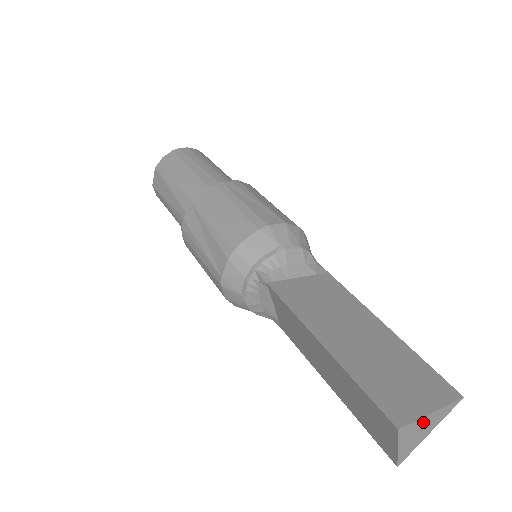
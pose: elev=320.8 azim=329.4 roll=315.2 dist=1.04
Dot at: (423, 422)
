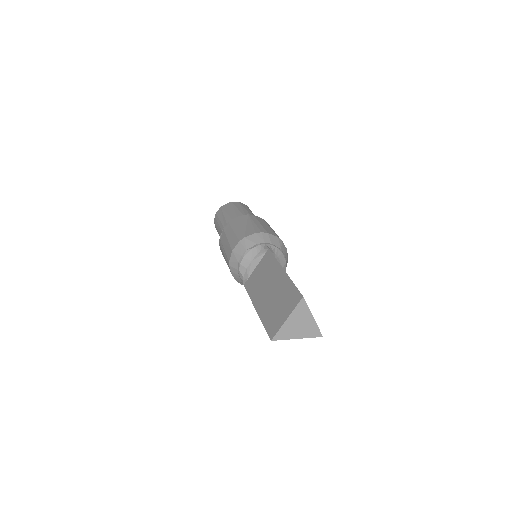
Dot at: (307, 317)
